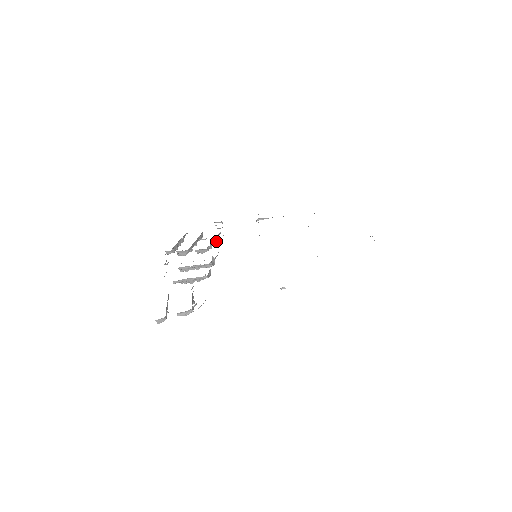
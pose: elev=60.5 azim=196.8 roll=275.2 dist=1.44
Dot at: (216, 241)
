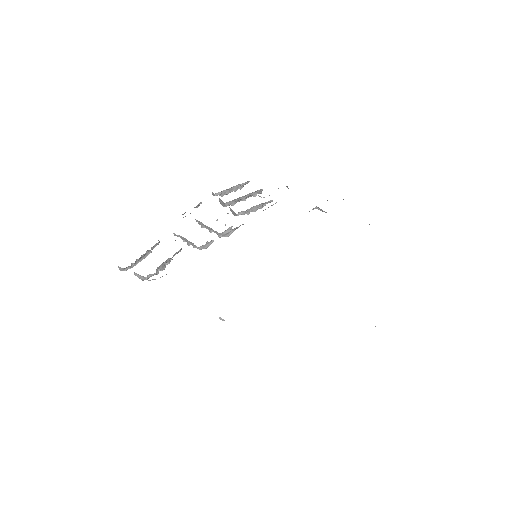
Dot at: (261, 208)
